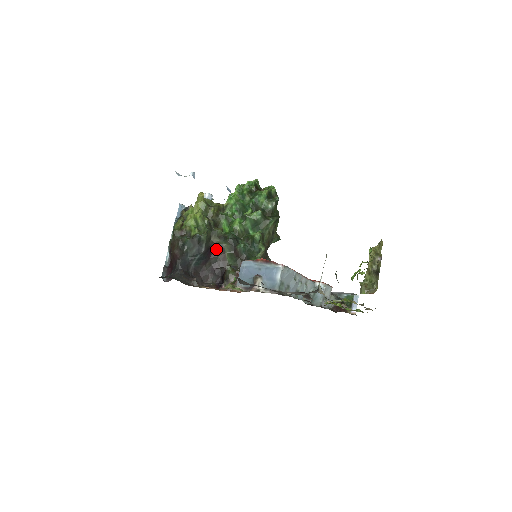
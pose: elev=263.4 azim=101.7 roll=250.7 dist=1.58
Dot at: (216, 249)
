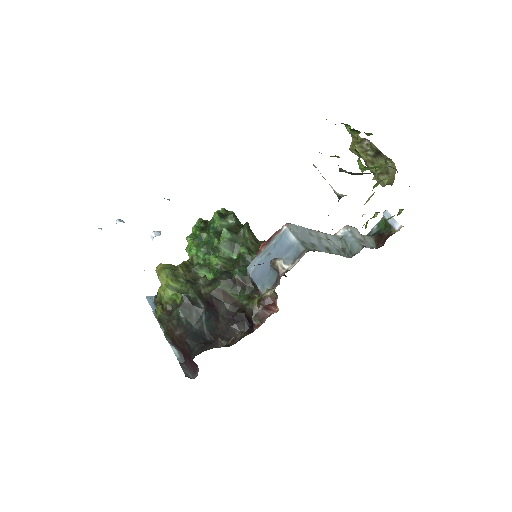
Dot at: (216, 298)
